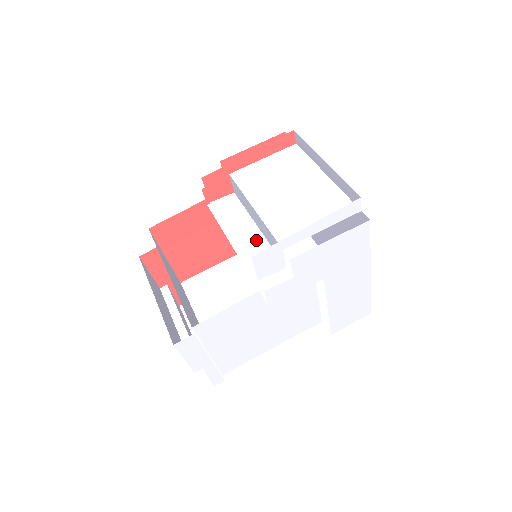
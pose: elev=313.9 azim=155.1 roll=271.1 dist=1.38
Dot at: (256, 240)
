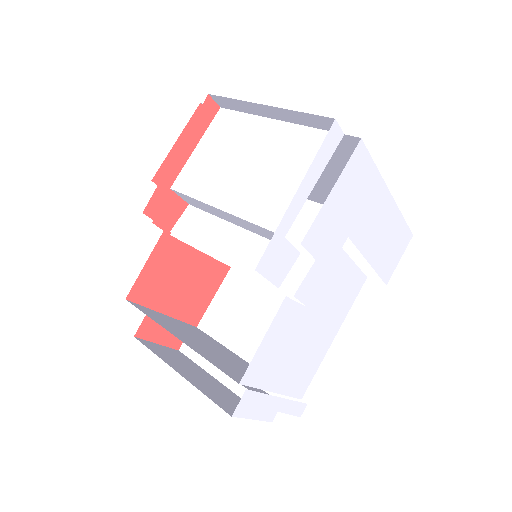
Dot at: (246, 242)
